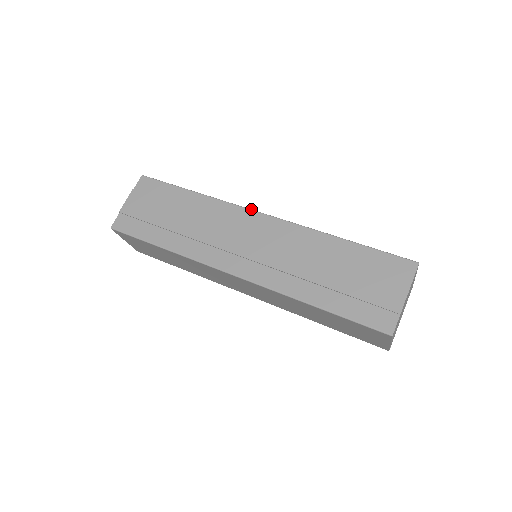
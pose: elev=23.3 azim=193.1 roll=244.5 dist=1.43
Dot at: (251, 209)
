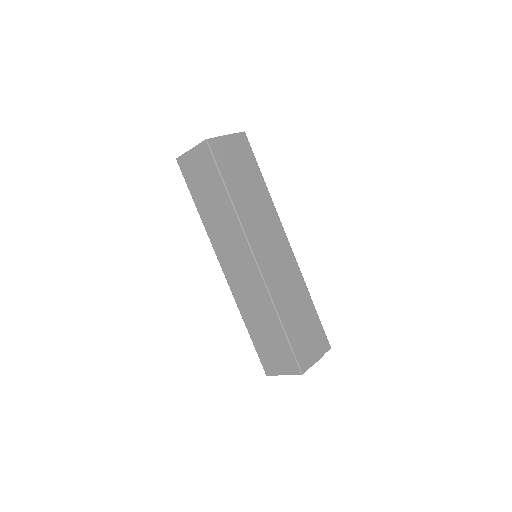
Dot at: occluded
